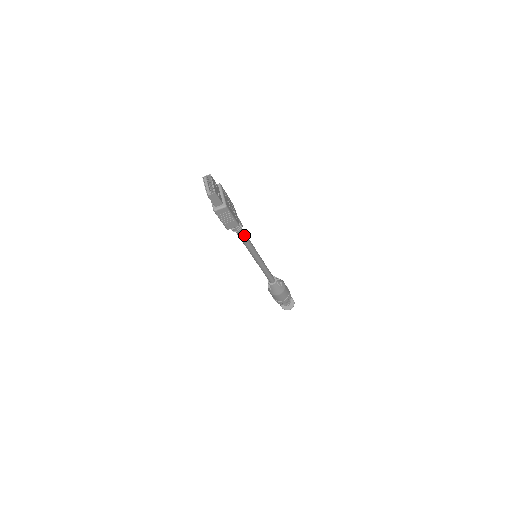
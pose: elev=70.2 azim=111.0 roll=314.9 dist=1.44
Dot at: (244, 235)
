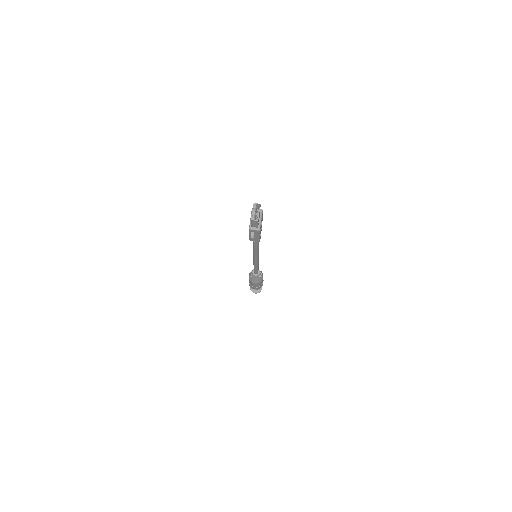
Dot at: (258, 244)
